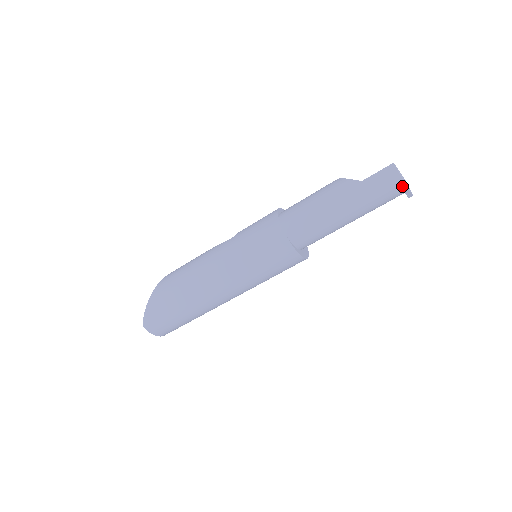
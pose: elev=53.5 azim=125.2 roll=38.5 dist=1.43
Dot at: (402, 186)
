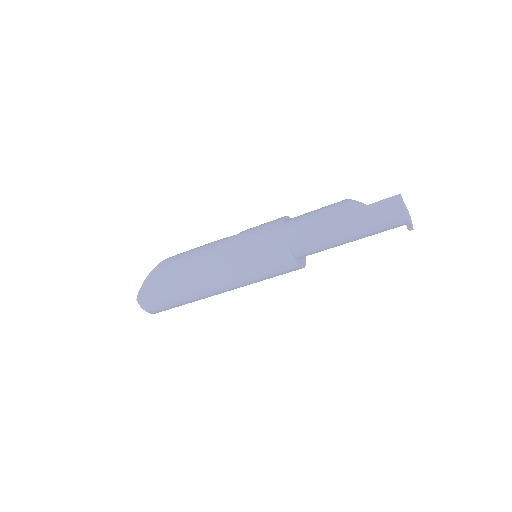
Dot at: (404, 217)
